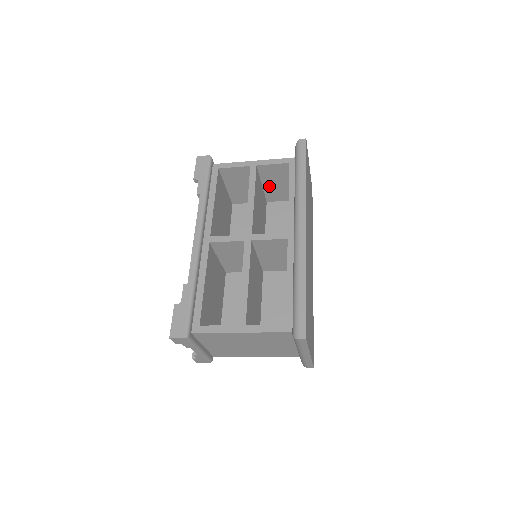
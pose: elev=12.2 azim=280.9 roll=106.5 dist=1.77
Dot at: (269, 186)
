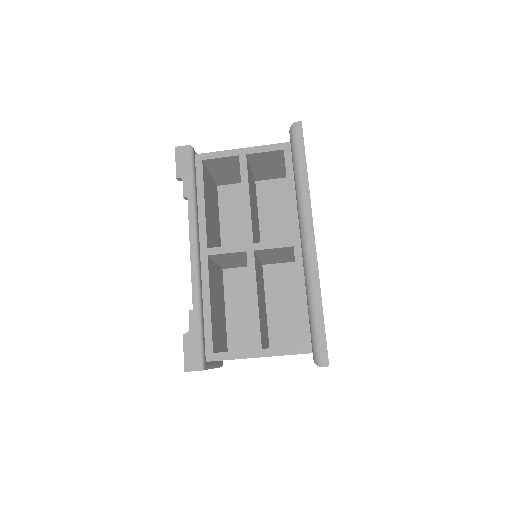
Dot at: (259, 169)
